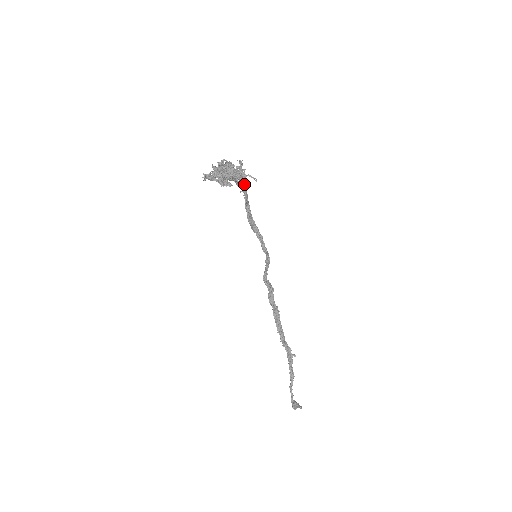
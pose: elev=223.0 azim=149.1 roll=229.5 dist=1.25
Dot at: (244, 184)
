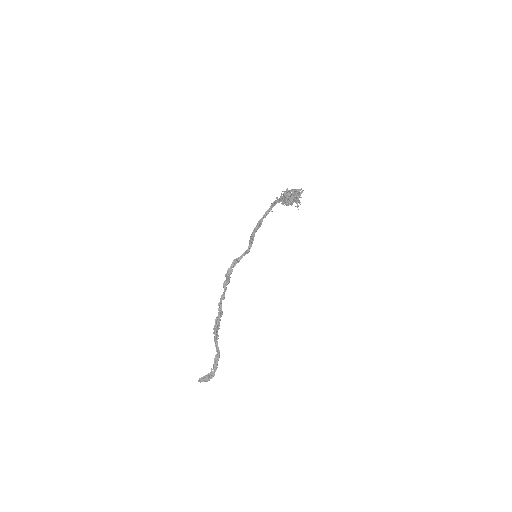
Dot at: (298, 205)
